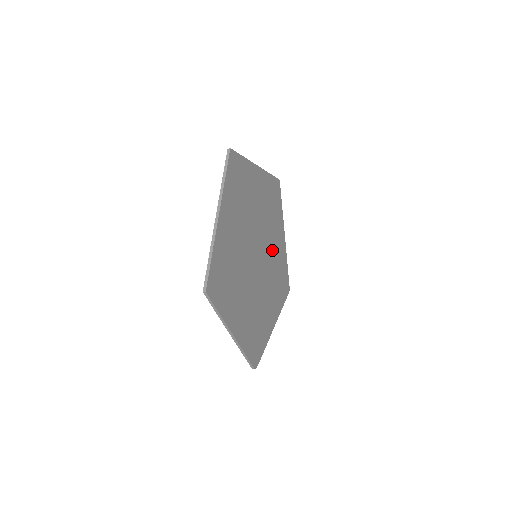
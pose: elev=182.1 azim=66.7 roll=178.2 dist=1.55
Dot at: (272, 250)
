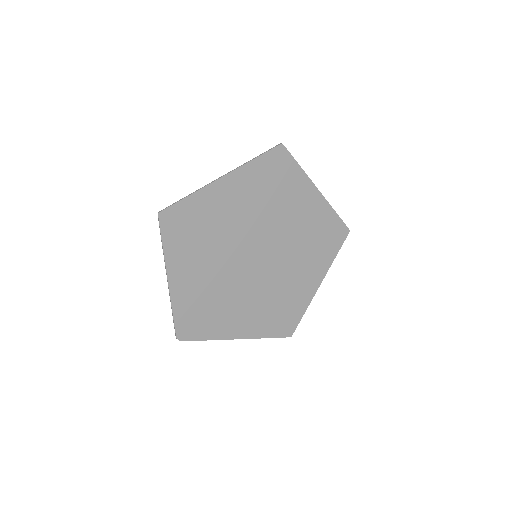
Dot at: (287, 275)
